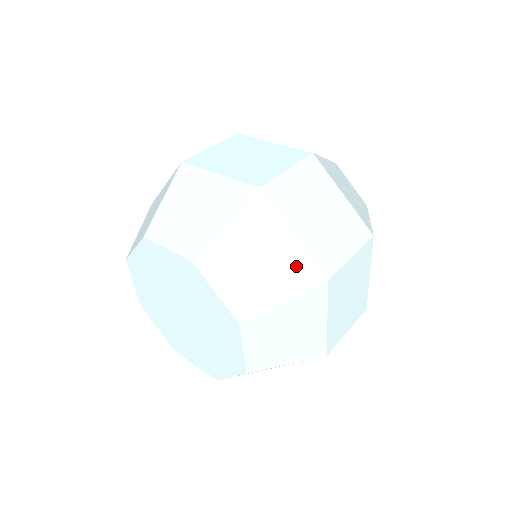
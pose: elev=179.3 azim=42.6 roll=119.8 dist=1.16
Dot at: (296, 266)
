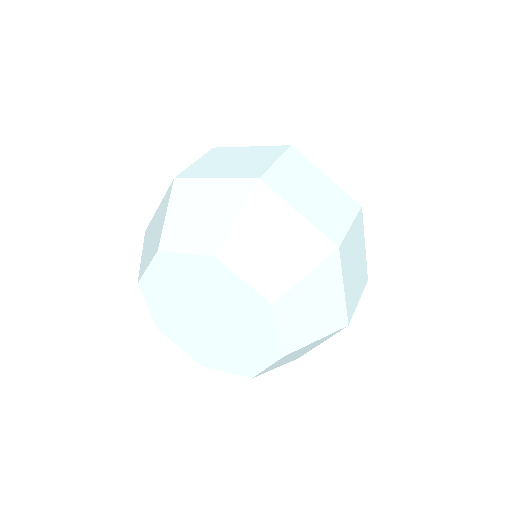
Dot at: (335, 314)
